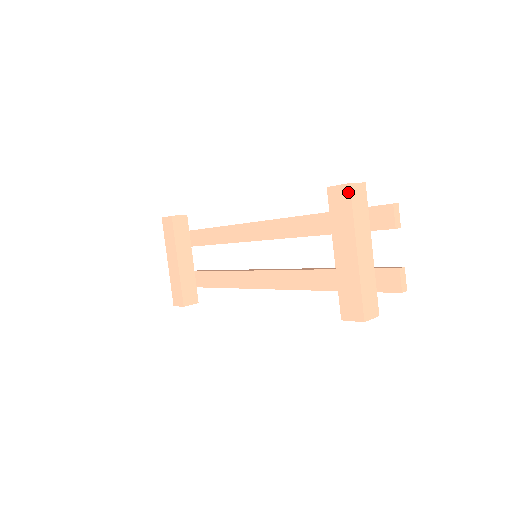
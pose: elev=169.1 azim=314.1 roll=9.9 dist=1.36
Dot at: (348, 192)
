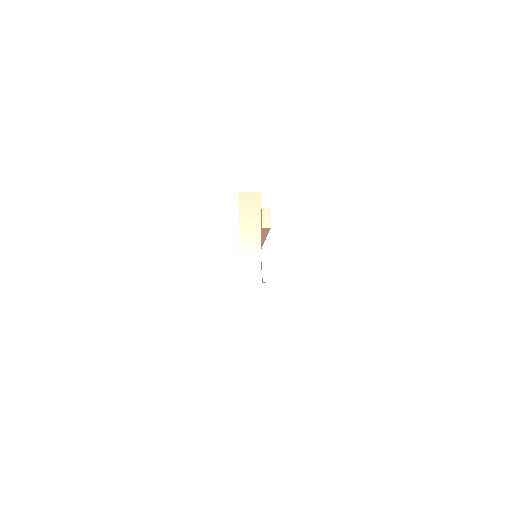
Dot at: (238, 199)
